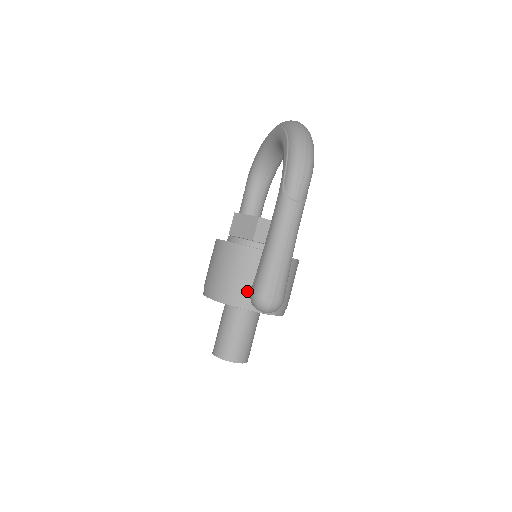
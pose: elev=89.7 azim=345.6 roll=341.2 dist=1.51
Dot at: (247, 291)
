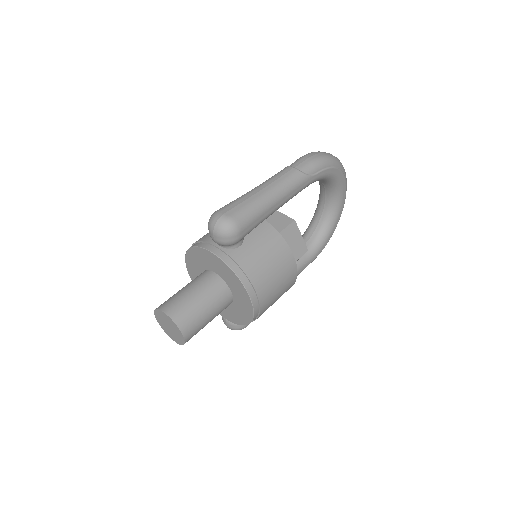
Dot at: occluded
